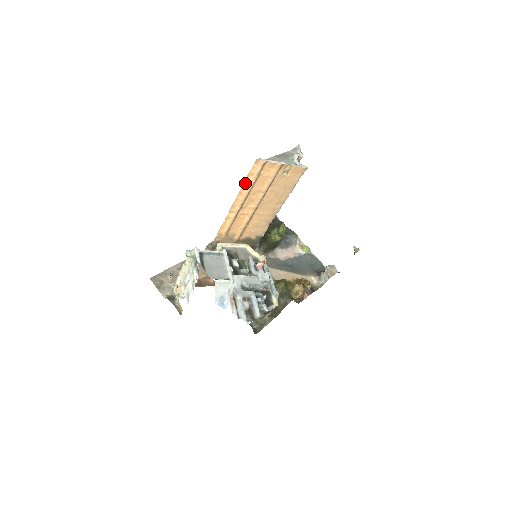
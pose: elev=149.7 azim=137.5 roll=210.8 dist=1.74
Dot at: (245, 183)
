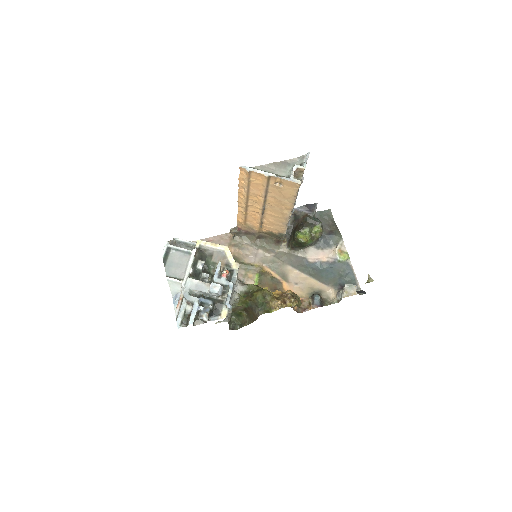
Dot at: (240, 185)
